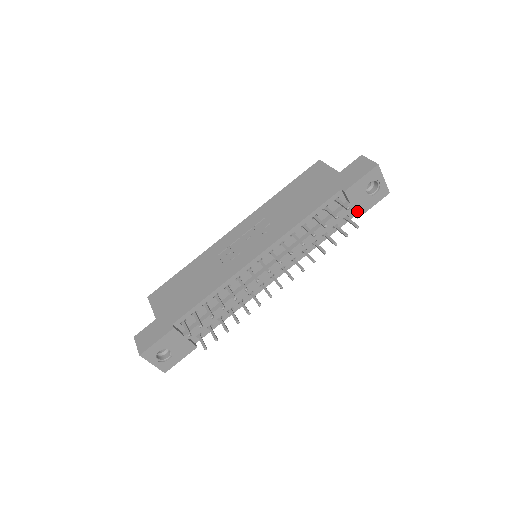
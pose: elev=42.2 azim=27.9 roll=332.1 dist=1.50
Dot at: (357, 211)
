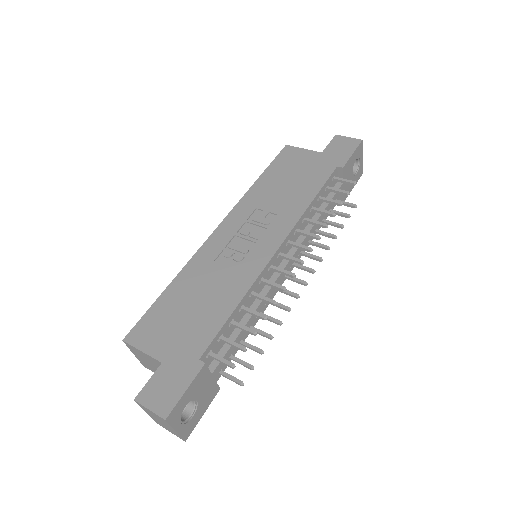
Dot at: occluded
